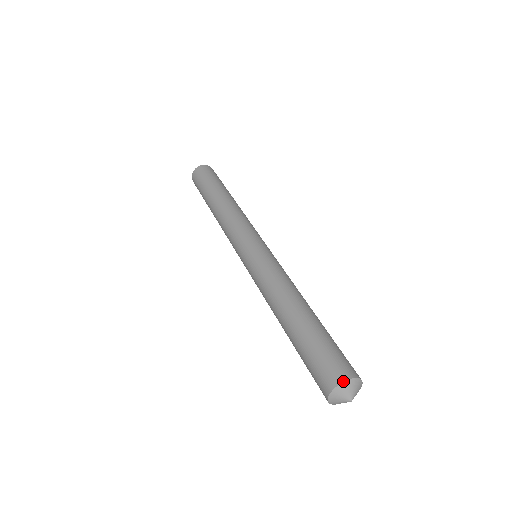
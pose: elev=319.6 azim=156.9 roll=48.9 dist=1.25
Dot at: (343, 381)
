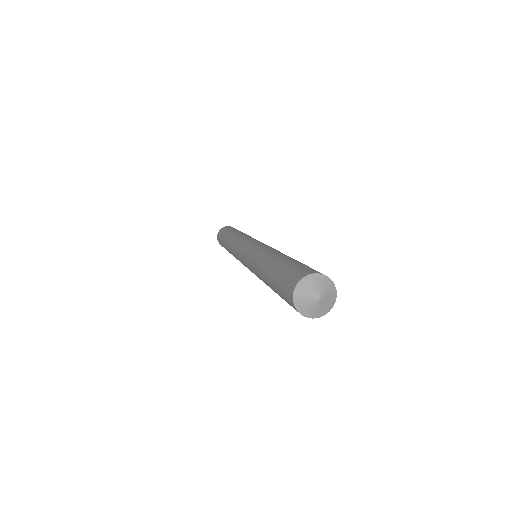
Dot at: (298, 281)
